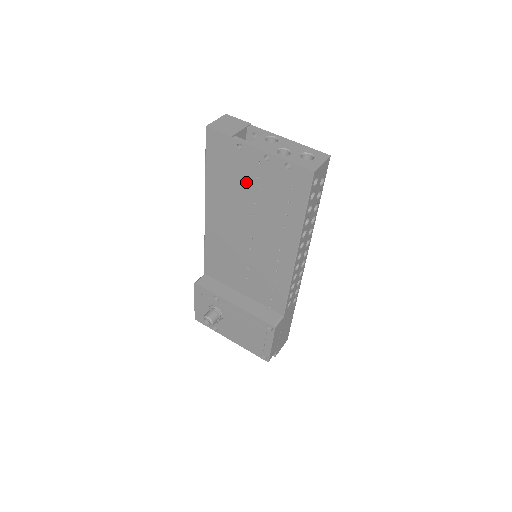
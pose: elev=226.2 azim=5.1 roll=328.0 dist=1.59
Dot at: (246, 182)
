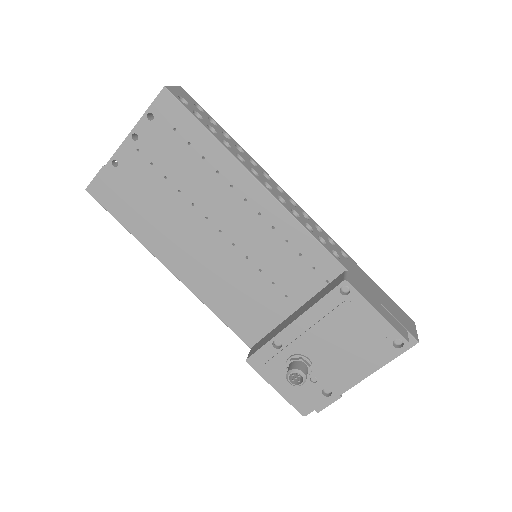
Dot at: (153, 185)
